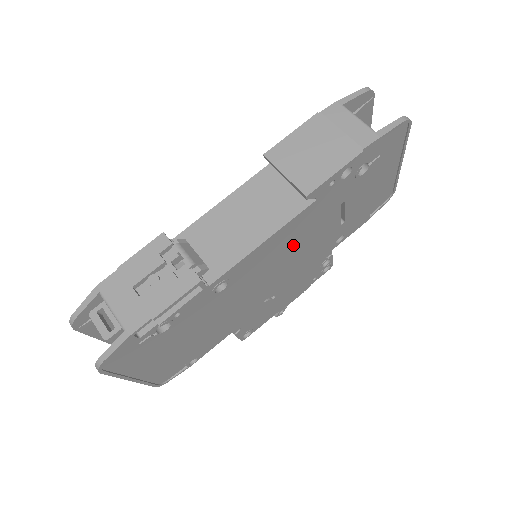
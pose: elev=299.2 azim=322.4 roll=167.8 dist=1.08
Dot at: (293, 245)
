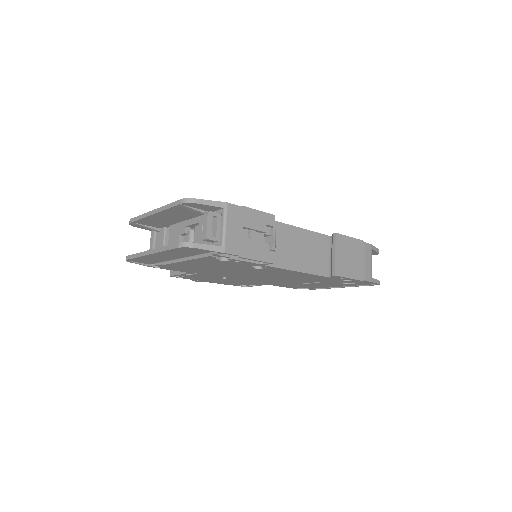
Dot at: (286, 277)
